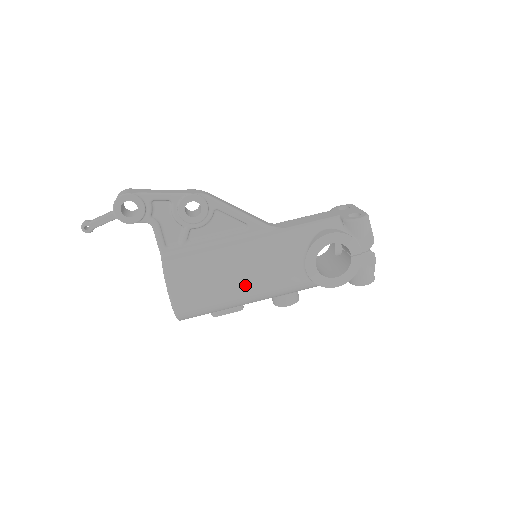
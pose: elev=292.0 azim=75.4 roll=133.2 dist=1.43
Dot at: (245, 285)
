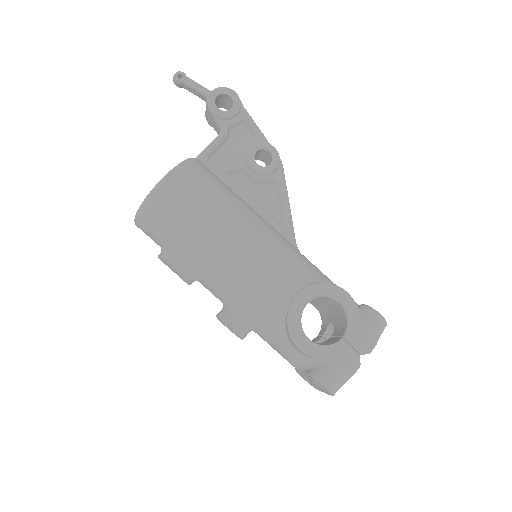
Dot at: (234, 243)
